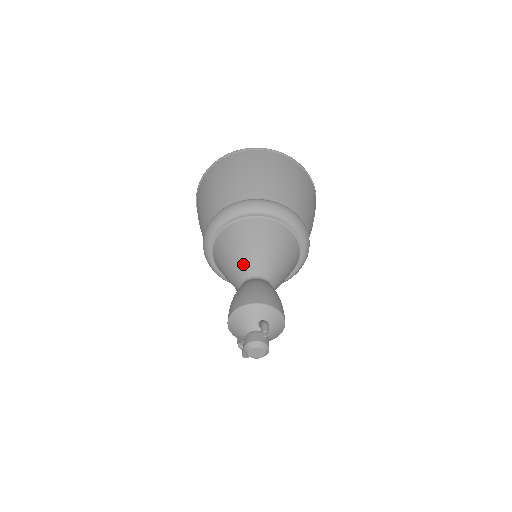
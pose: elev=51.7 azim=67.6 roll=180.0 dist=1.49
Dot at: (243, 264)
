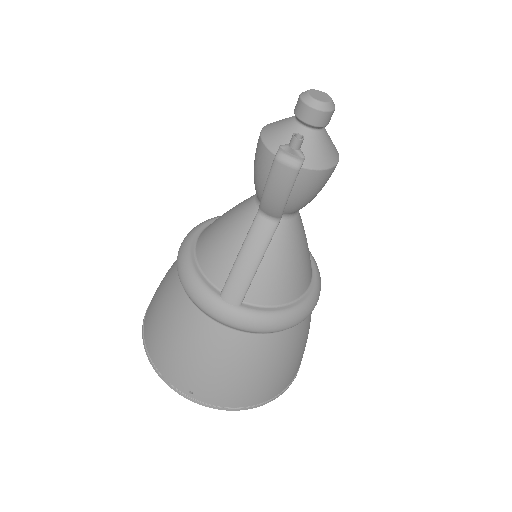
Dot at: occluded
